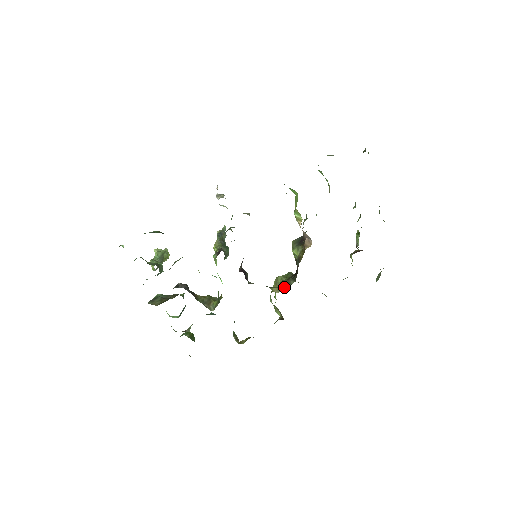
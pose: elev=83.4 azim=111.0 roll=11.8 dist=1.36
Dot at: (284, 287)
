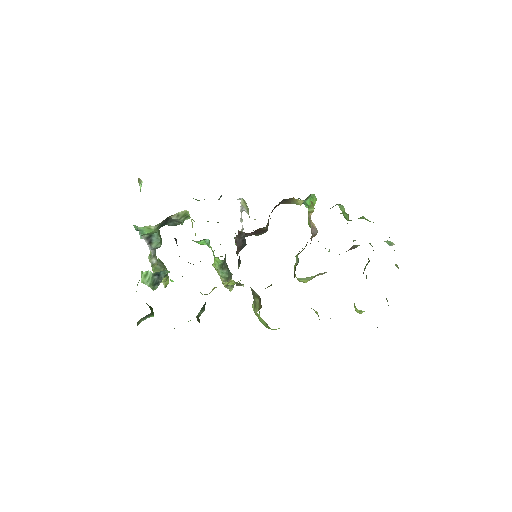
Dot at: occluded
